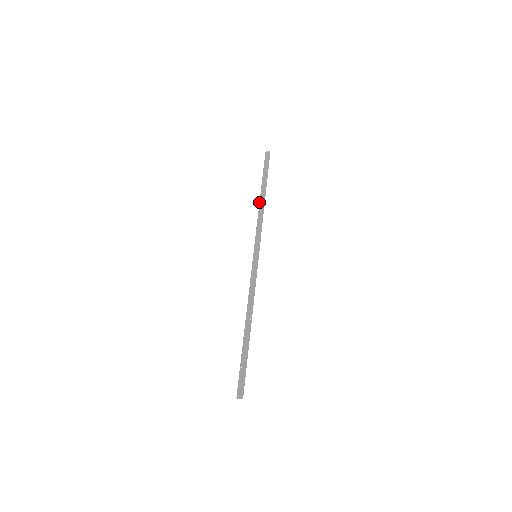
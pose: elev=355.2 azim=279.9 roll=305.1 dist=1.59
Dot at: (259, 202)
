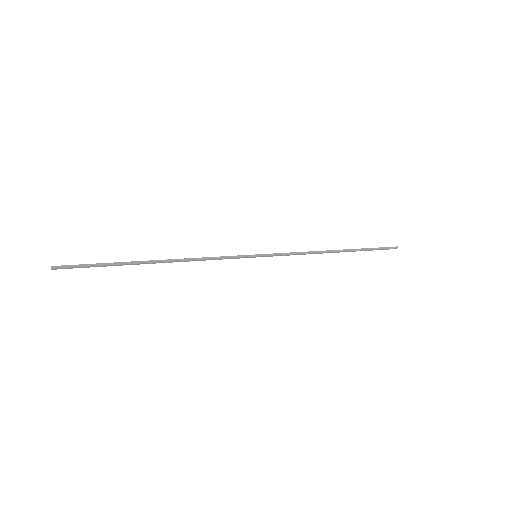
Dot at: occluded
